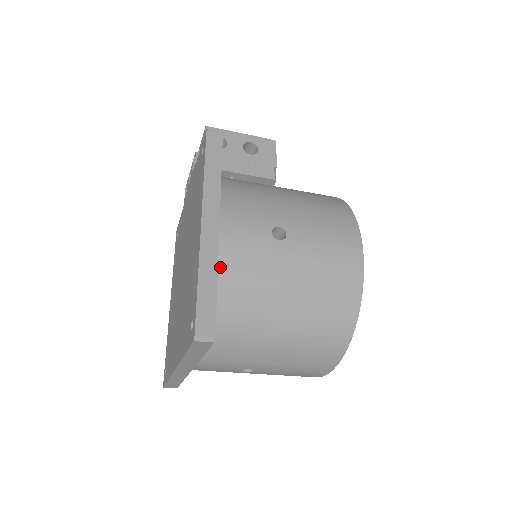
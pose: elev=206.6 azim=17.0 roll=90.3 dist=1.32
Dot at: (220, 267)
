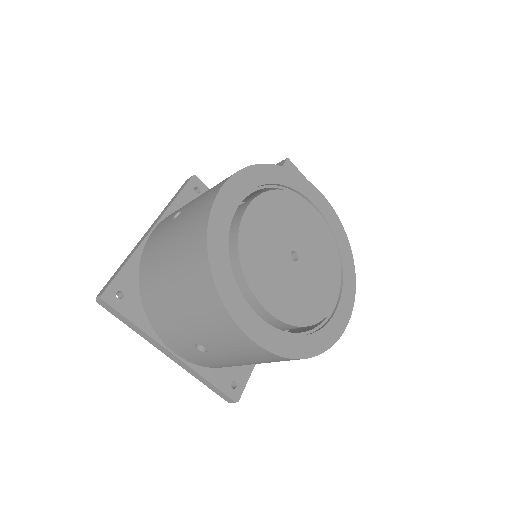
Dot at: (143, 256)
